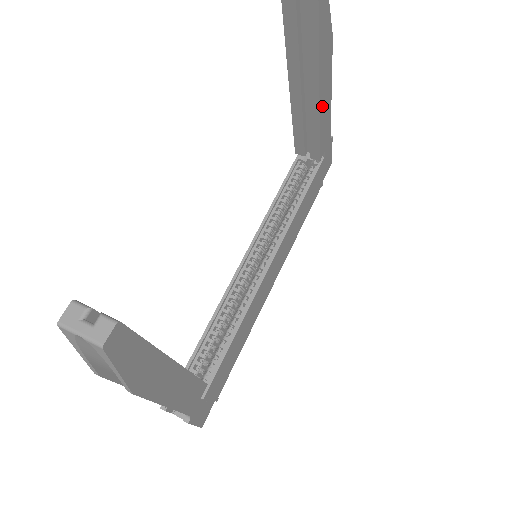
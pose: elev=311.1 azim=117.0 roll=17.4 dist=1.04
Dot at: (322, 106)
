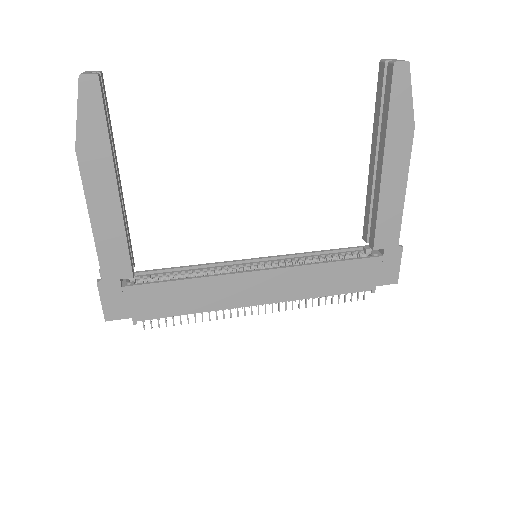
Dot at: (386, 185)
